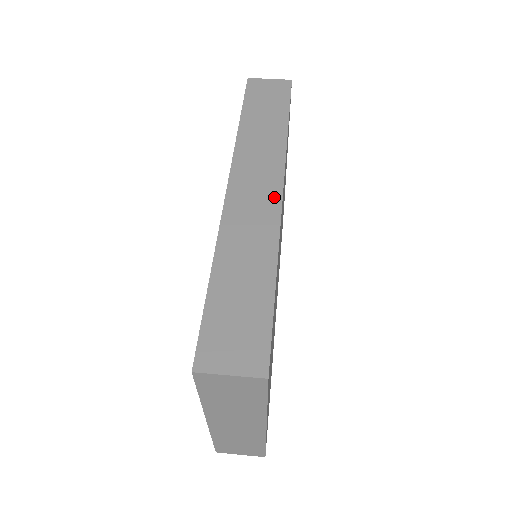
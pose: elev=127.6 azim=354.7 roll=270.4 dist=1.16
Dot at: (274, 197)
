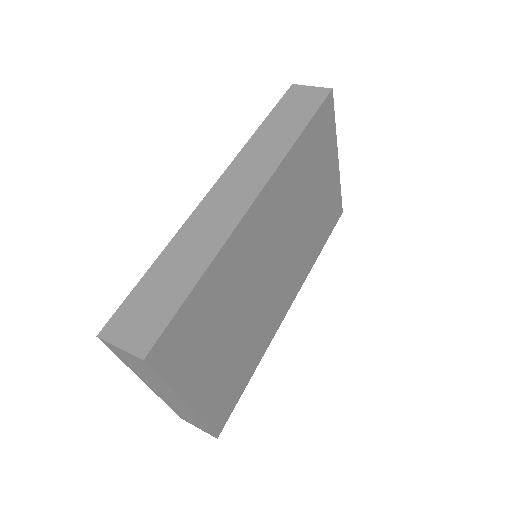
Dot at: (244, 204)
